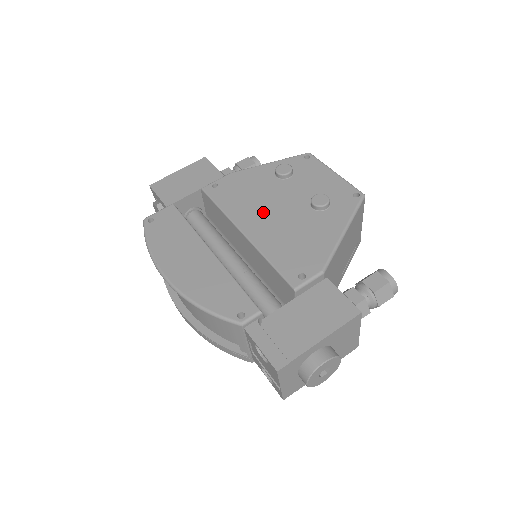
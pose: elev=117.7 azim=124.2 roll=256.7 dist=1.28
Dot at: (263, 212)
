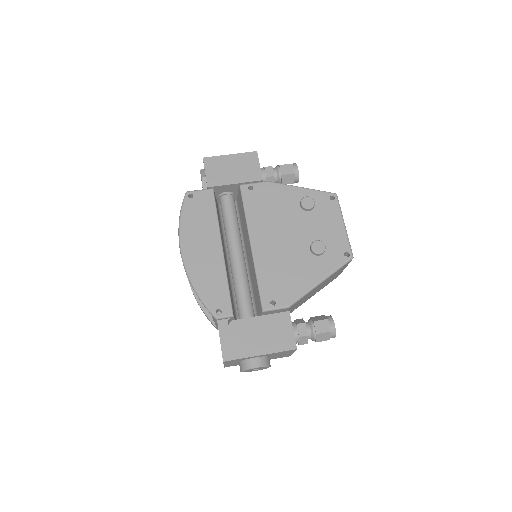
Dot at: (274, 233)
